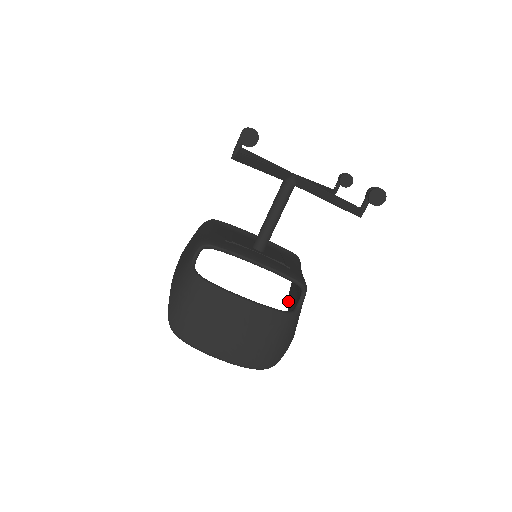
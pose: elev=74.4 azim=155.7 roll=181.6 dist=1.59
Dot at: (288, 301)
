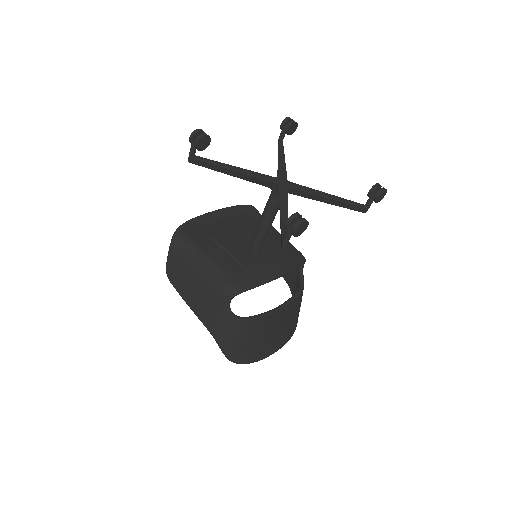
Dot at: occluded
